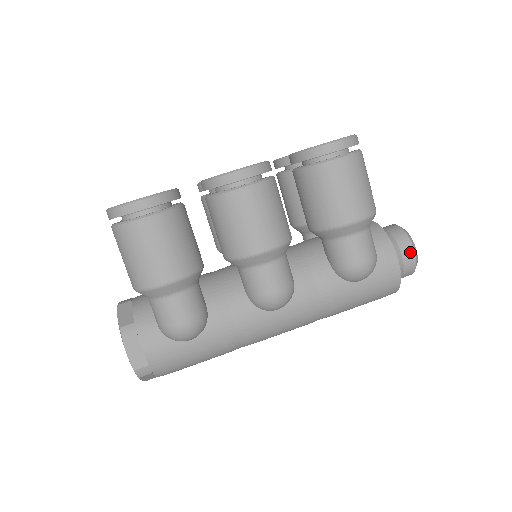
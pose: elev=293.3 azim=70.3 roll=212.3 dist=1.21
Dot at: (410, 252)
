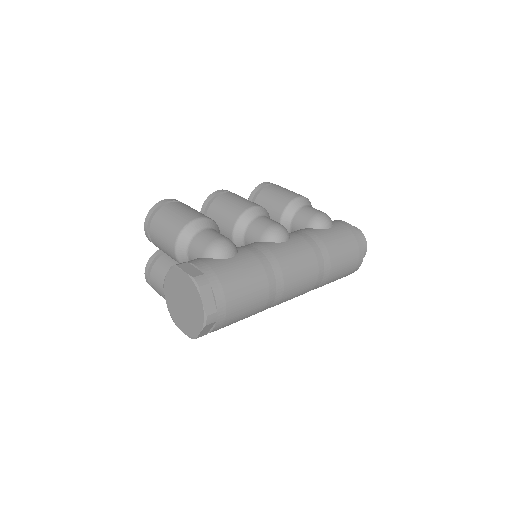
Dot at: occluded
